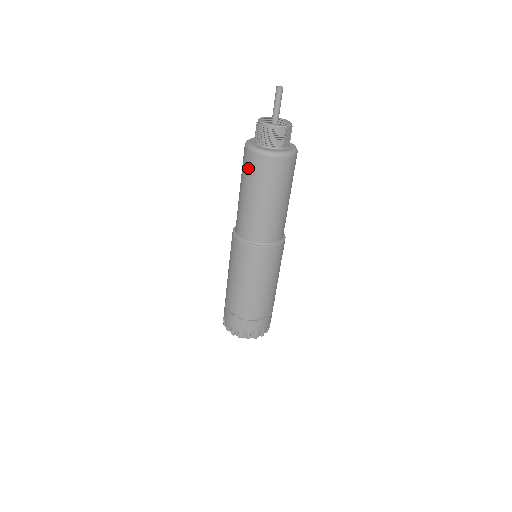
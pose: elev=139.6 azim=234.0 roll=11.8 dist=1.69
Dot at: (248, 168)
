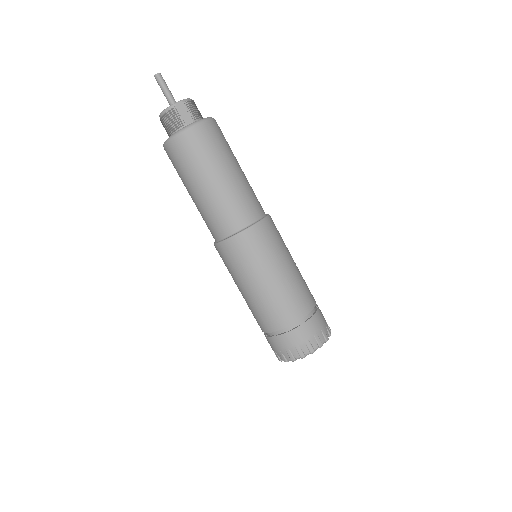
Dot at: occluded
